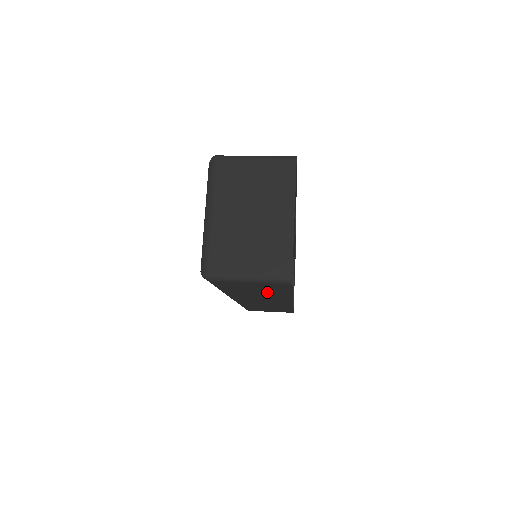
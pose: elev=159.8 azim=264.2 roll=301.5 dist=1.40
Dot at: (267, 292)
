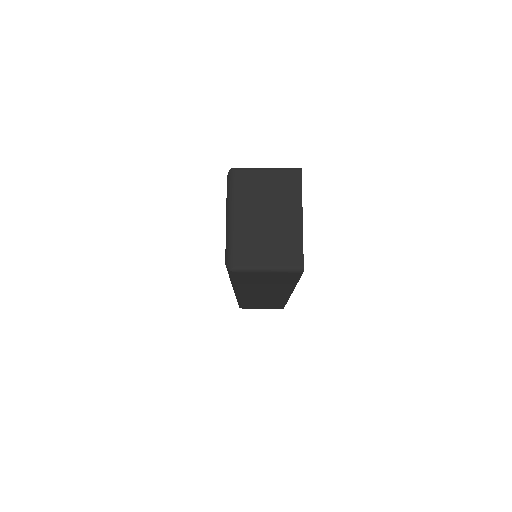
Dot at: (276, 283)
